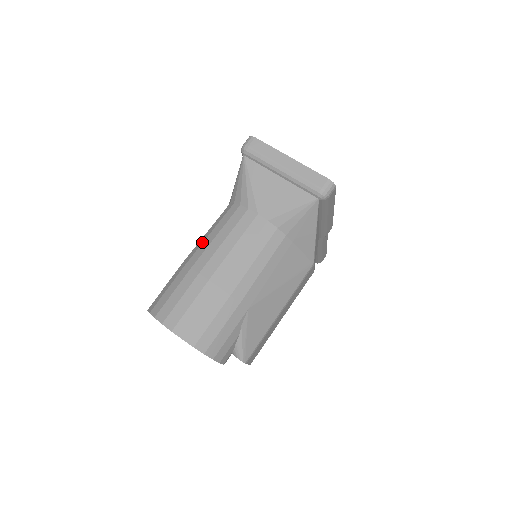
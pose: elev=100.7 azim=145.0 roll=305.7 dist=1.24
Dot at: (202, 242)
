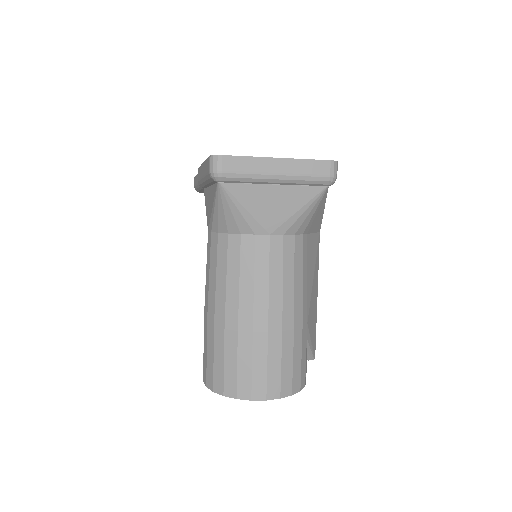
Dot at: (224, 296)
